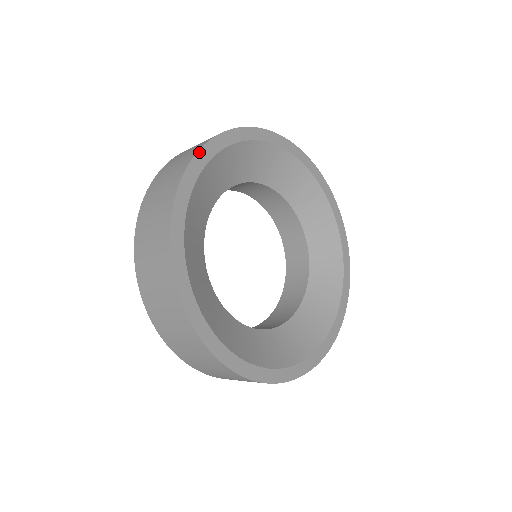
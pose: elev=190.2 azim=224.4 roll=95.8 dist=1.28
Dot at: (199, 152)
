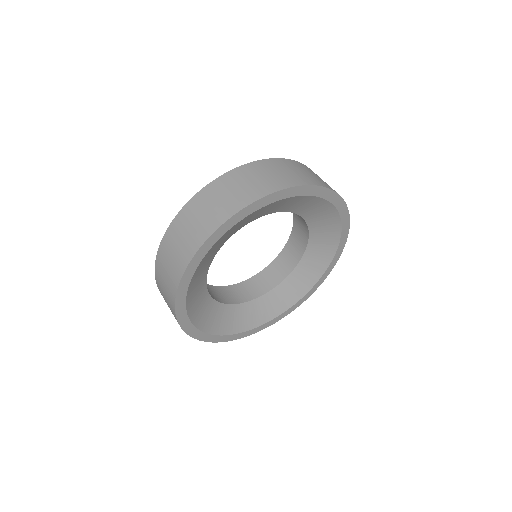
Dot at: (176, 300)
